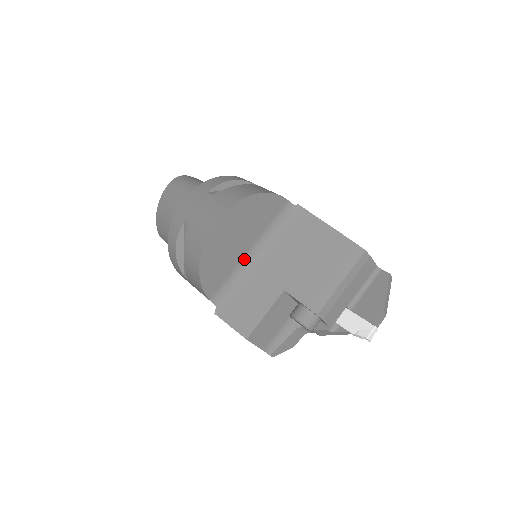
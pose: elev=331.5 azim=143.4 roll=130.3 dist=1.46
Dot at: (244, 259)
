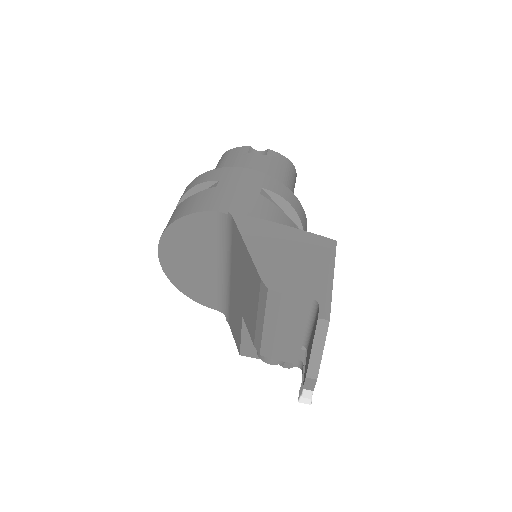
Dot at: (219, 275)
